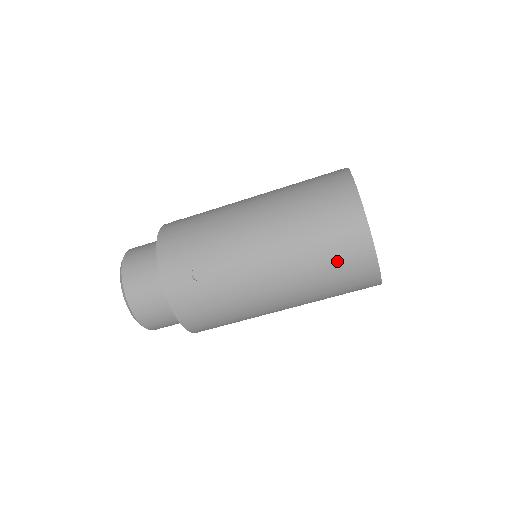
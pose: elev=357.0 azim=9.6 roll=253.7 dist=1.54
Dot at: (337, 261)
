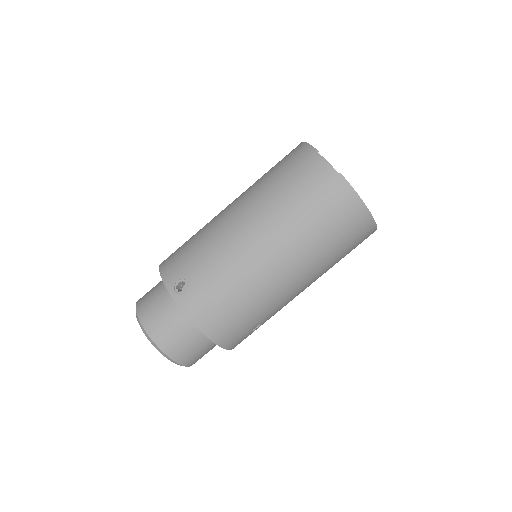
Dot at: occluded
